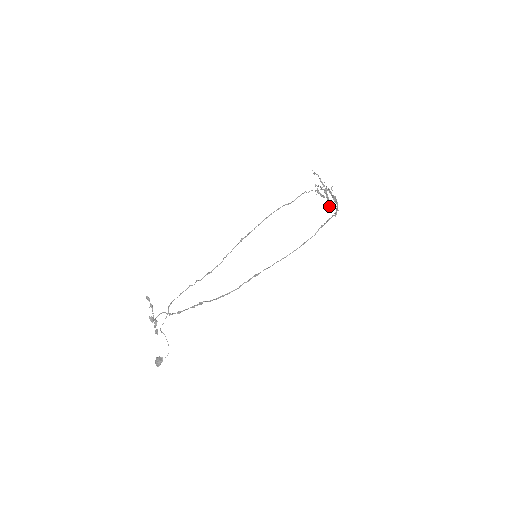
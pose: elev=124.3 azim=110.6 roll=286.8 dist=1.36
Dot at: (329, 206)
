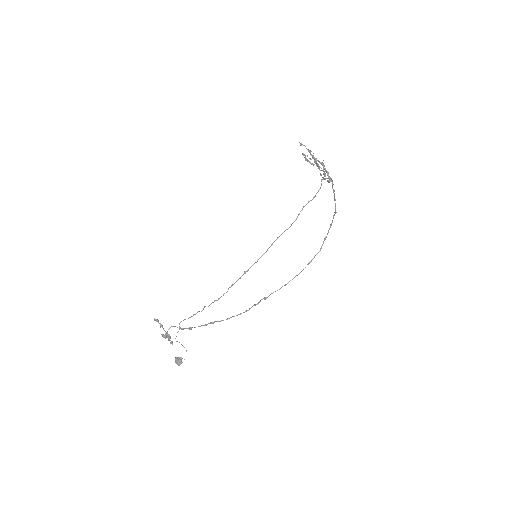
Dot at: (320, 173)
